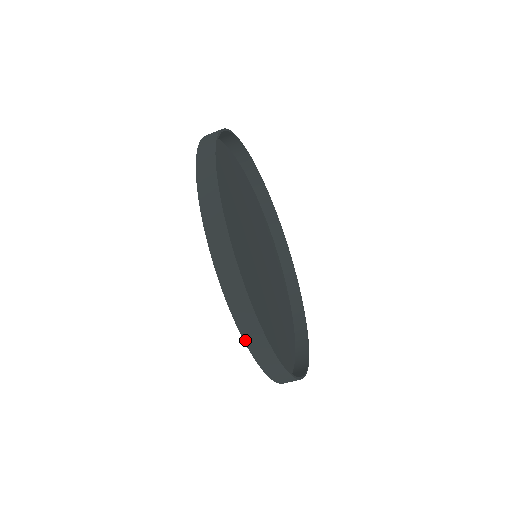
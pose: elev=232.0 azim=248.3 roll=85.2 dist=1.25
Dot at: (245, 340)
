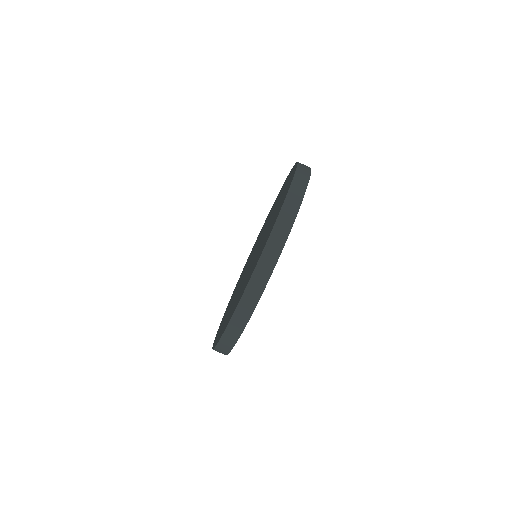
Dot at: (239, 305)
